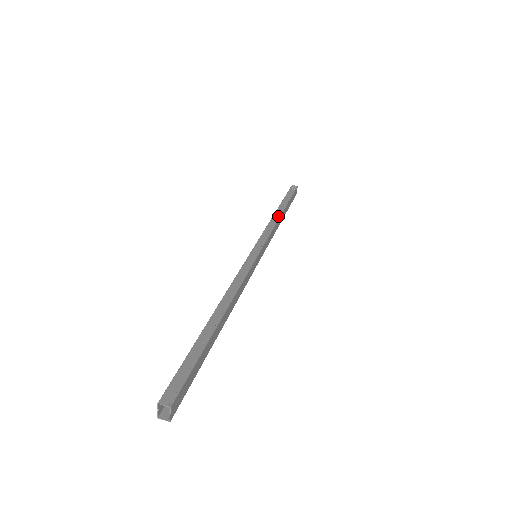
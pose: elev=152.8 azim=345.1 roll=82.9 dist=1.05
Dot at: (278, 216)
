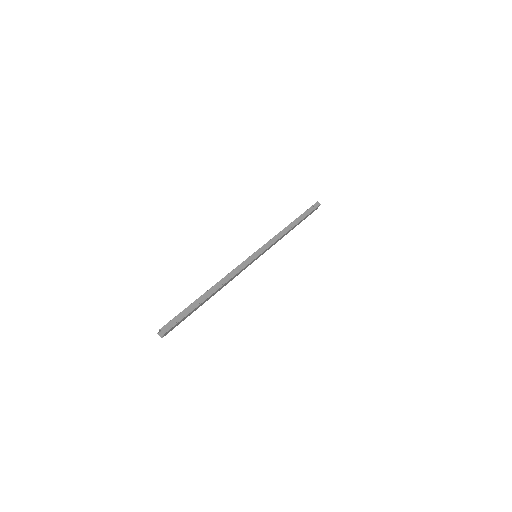
Dot at: (289, 229)
